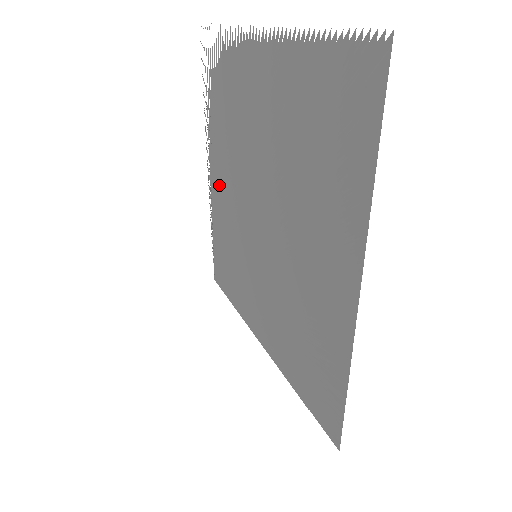
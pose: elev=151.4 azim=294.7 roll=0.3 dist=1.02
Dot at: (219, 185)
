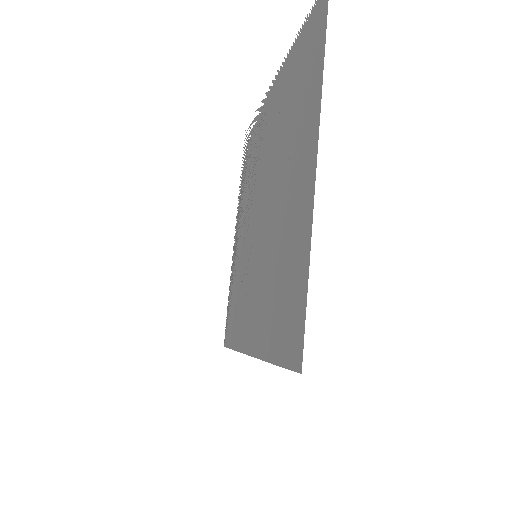
Dot at: occluded
